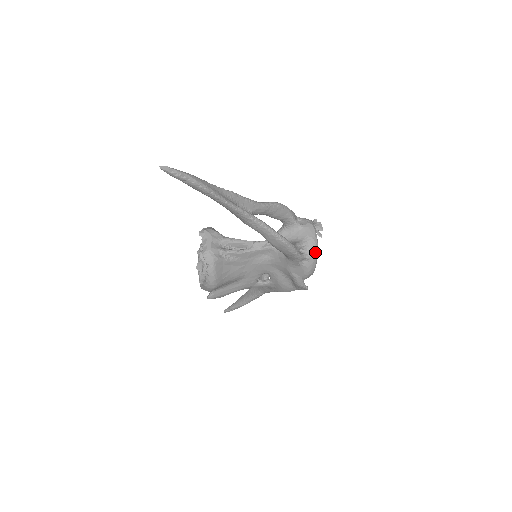
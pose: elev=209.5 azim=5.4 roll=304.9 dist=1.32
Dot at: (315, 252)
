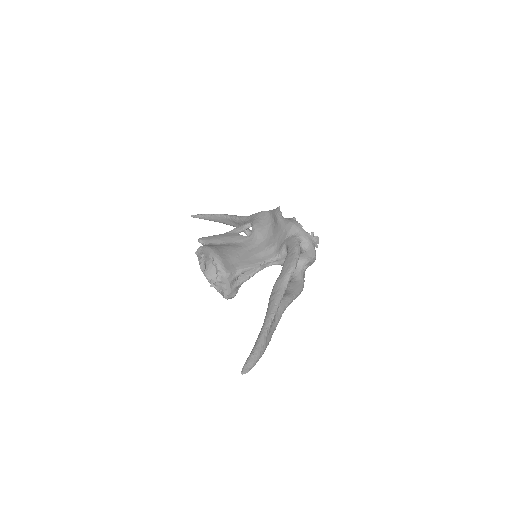
Dot at: occluded
